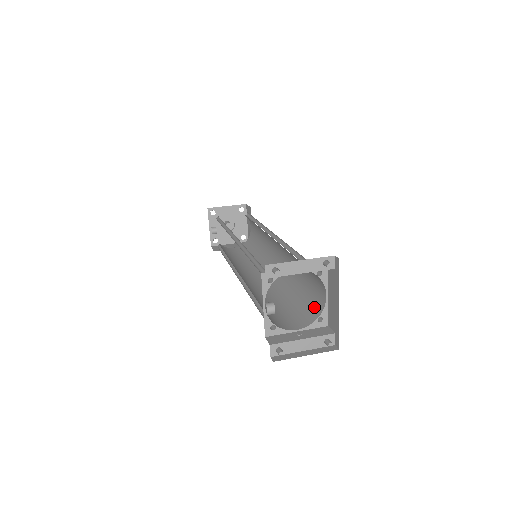
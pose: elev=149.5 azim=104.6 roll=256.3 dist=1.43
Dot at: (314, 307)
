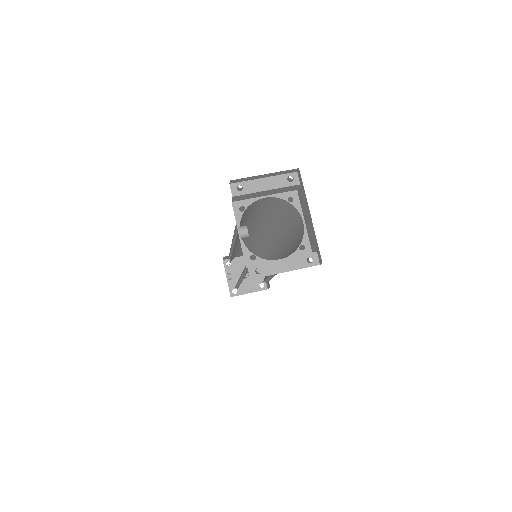
Dot at: (298, 245)
